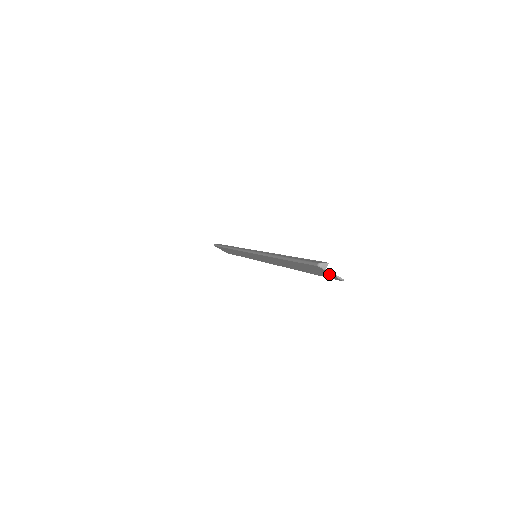
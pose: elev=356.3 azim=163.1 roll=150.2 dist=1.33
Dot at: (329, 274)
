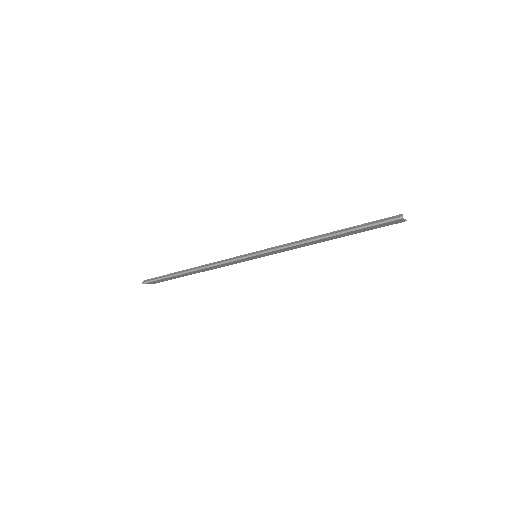
Dot at: (399, 221)
